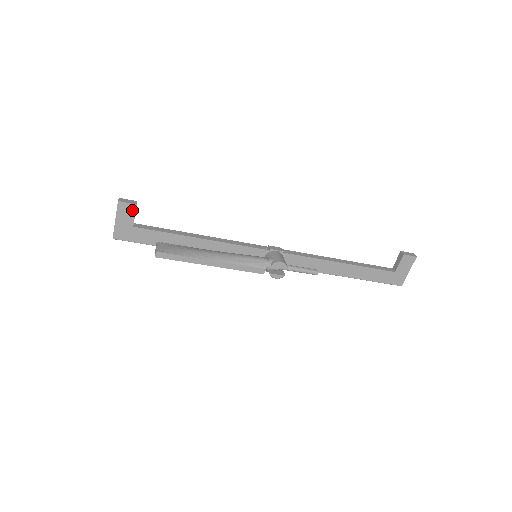
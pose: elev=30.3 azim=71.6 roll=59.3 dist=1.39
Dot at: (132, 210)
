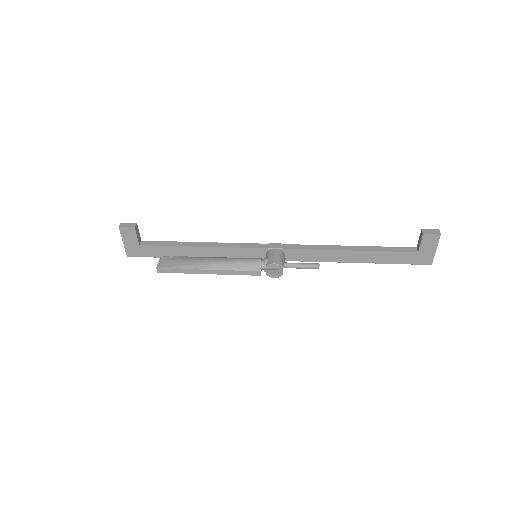
Dot at: (133, 232)
